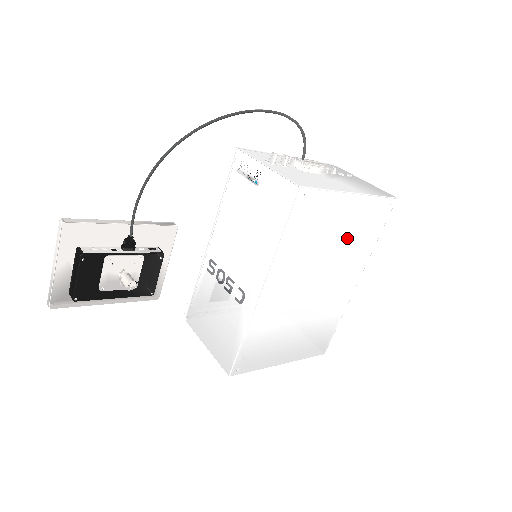
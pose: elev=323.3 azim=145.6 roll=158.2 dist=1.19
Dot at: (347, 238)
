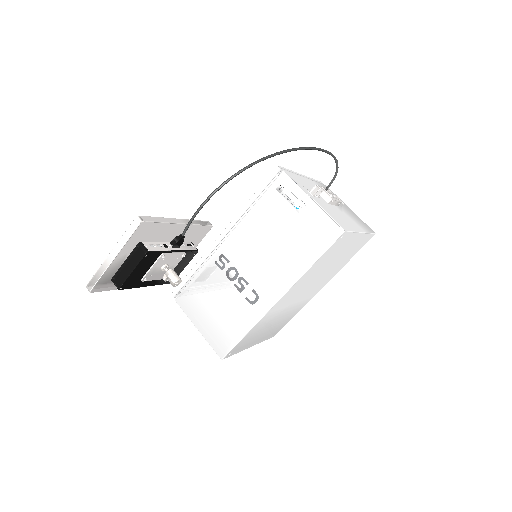
Dot at: (339, 261)
